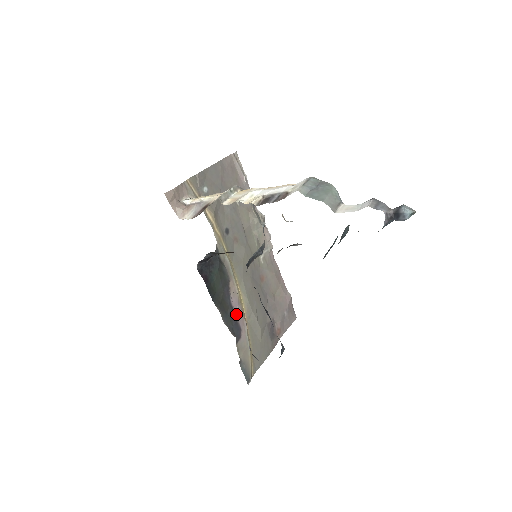
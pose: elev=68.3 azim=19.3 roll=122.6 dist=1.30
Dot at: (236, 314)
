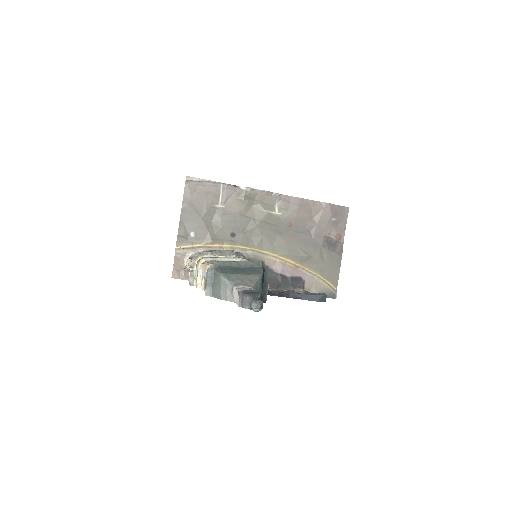
Dot at: (287, 274)
